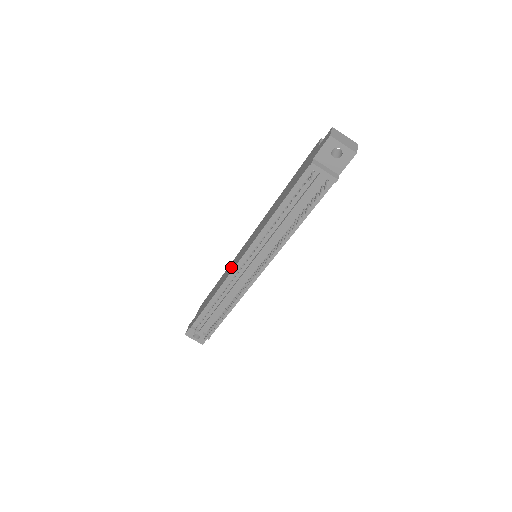
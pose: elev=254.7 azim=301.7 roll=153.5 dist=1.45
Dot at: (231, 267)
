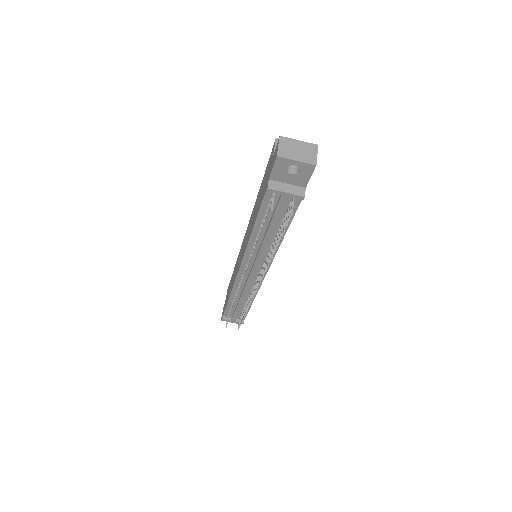
Dot at: occluded
